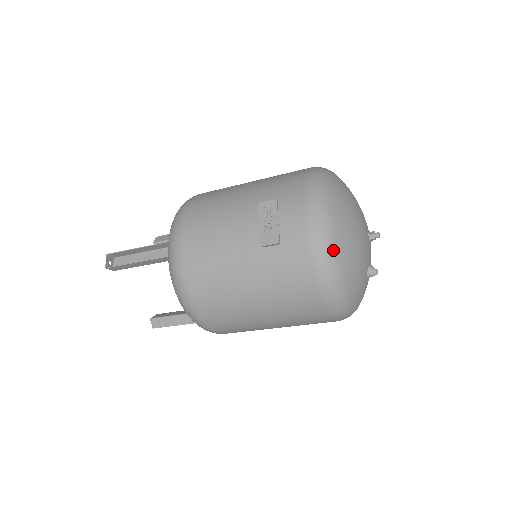
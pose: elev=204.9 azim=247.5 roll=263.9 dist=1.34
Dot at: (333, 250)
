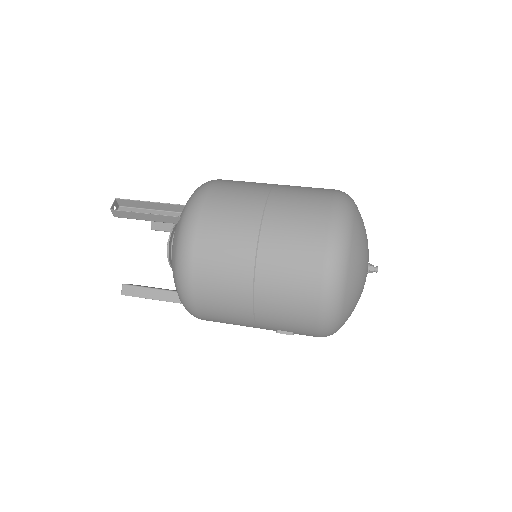
Dot at: occluded
